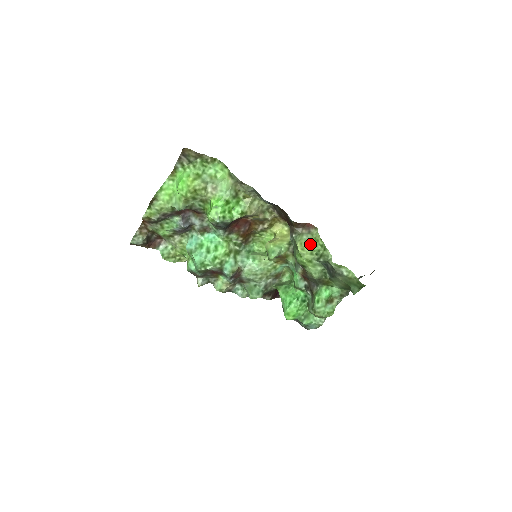
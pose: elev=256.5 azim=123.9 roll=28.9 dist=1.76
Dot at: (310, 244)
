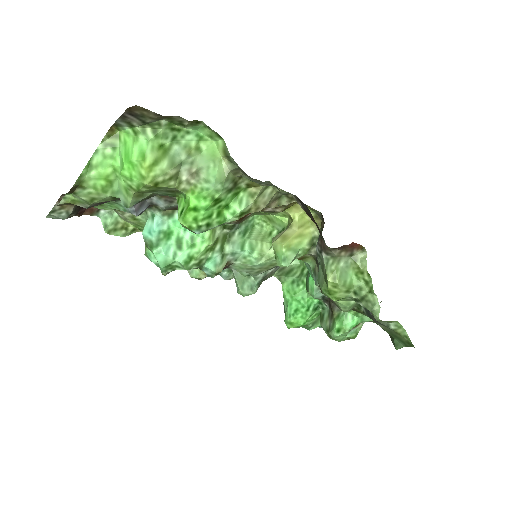
Dot at: (348, 275)
